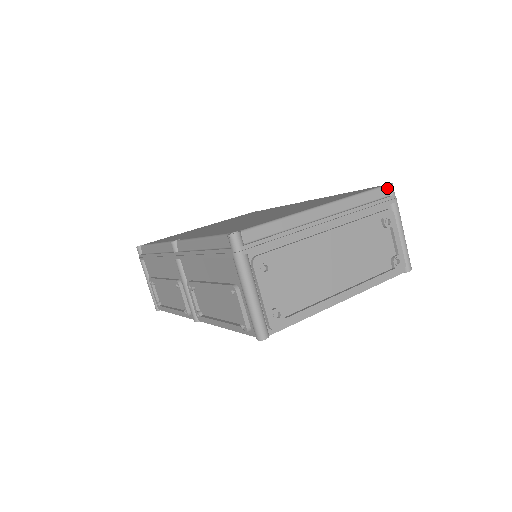
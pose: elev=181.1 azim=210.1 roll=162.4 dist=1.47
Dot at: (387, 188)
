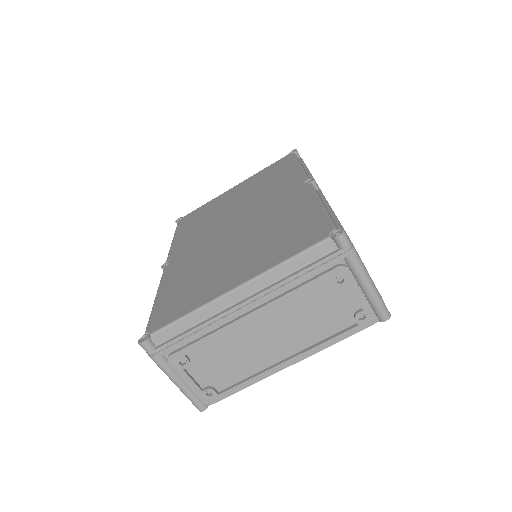
Dot at: (335, 240)
